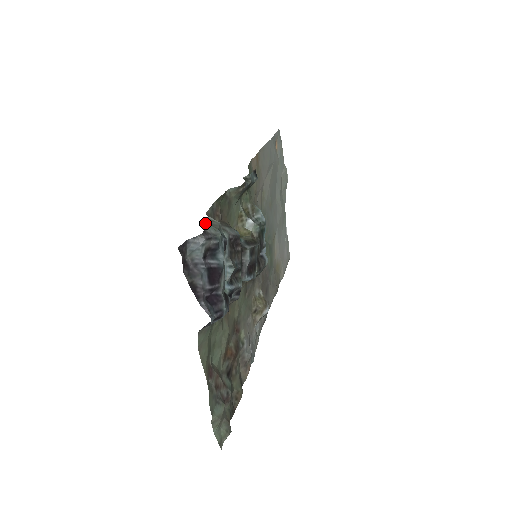
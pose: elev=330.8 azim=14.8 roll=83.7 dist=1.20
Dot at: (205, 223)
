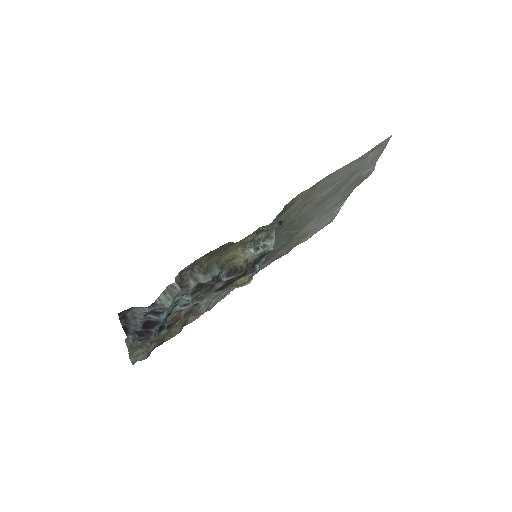
Dot at: (164, 291)
